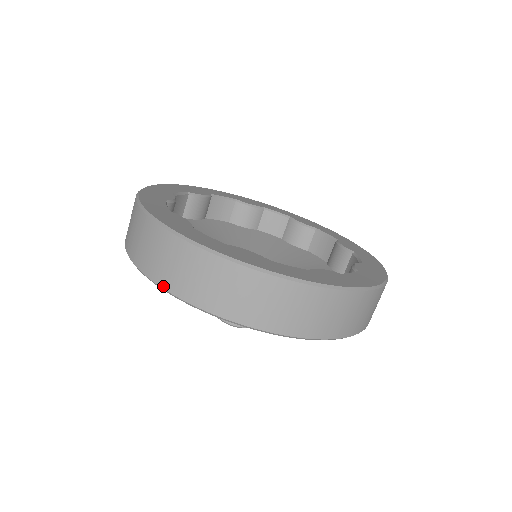
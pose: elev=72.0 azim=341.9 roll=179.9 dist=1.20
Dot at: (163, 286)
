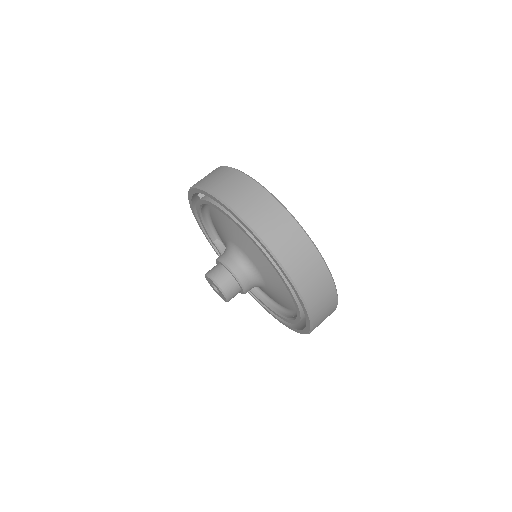
Dot at: (259, 233)
